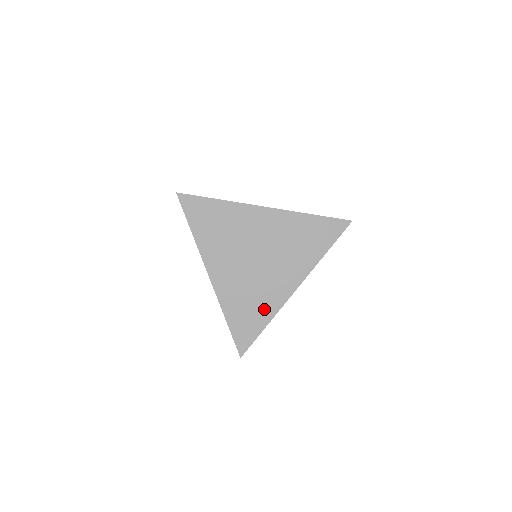
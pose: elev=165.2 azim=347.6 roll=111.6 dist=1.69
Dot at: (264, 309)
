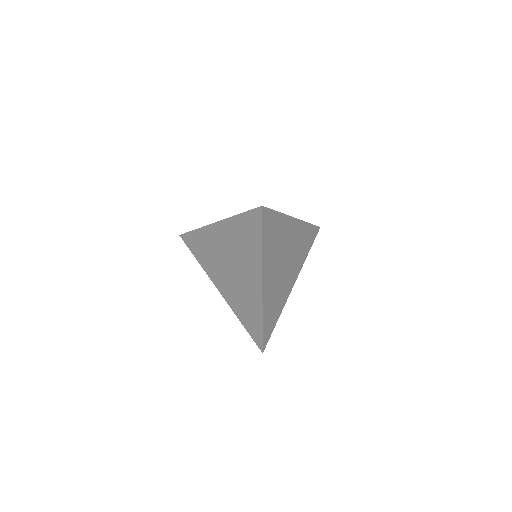
Dot at: (279, 307)
